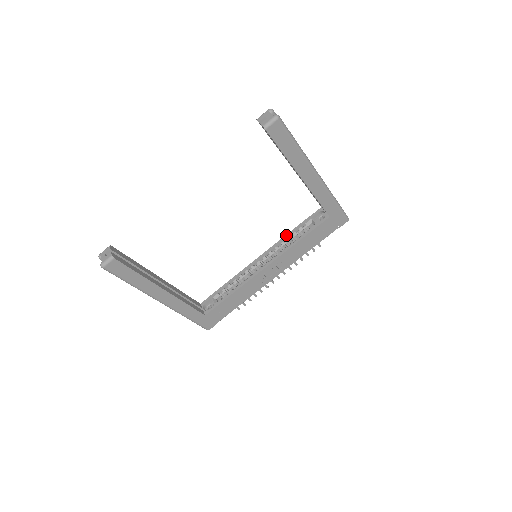
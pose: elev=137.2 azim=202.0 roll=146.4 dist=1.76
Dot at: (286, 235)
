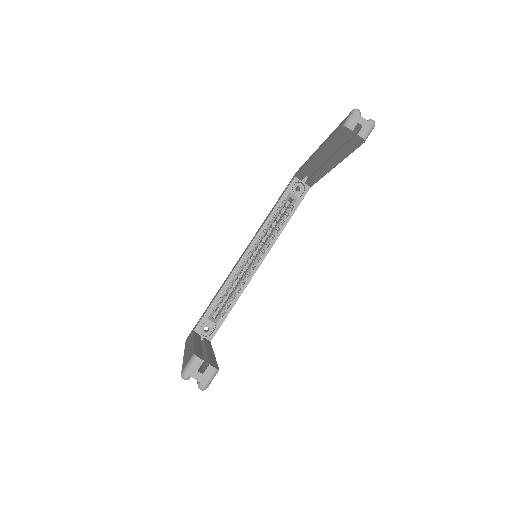
Dot at: (268, 218)
